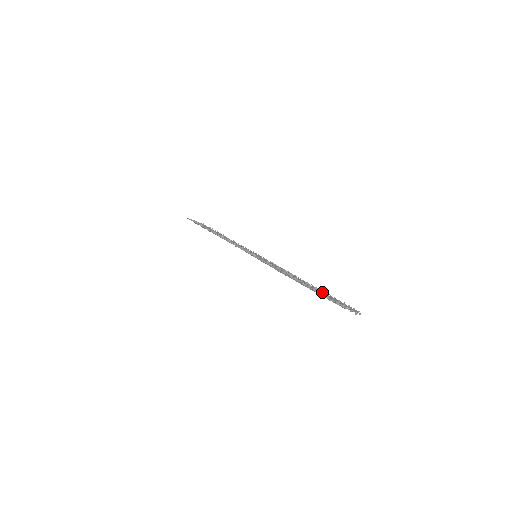
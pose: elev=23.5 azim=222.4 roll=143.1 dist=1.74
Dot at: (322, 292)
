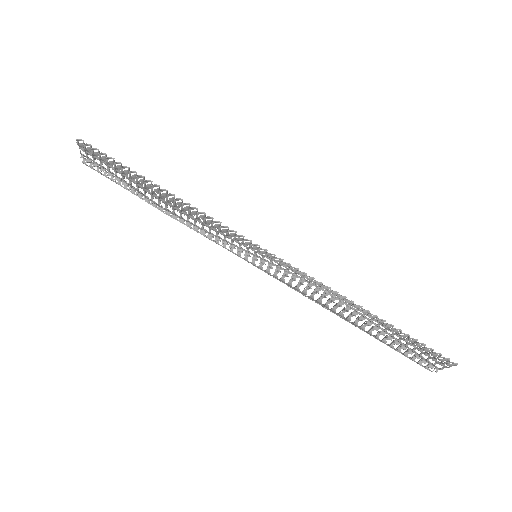
Dot at: occluded
